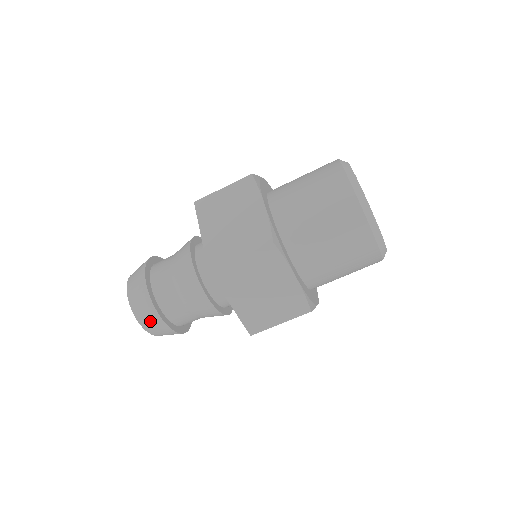
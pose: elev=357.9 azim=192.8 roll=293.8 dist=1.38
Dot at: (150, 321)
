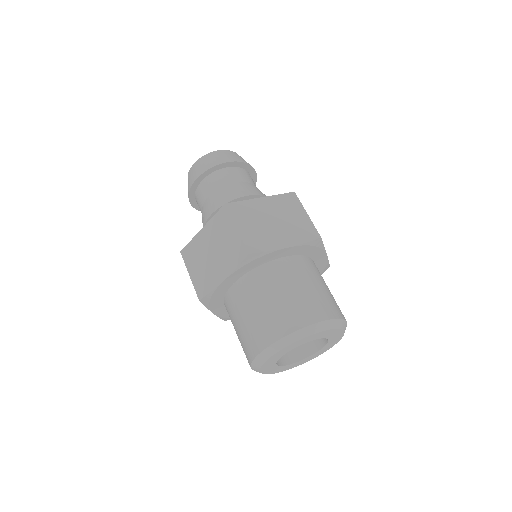
Dot at: occluded
